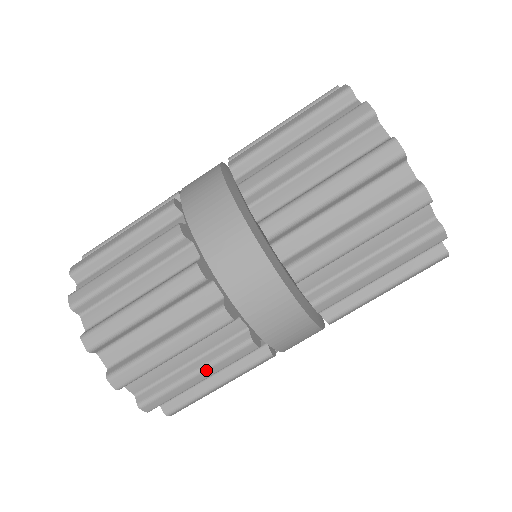
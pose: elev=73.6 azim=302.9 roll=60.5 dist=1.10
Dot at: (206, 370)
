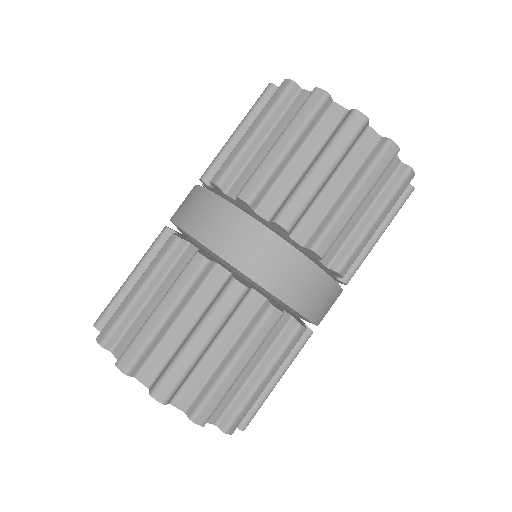
Dot at: (202, 327)
